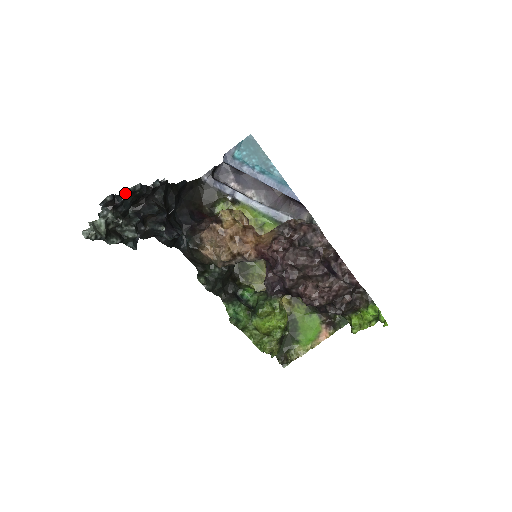
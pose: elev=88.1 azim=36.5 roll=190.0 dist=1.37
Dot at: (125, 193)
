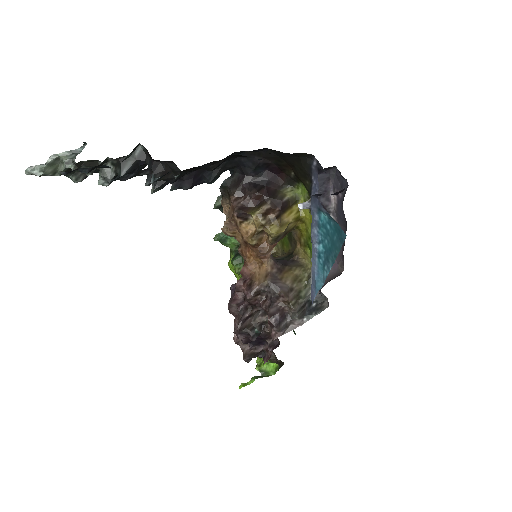
Dot at: occluded
